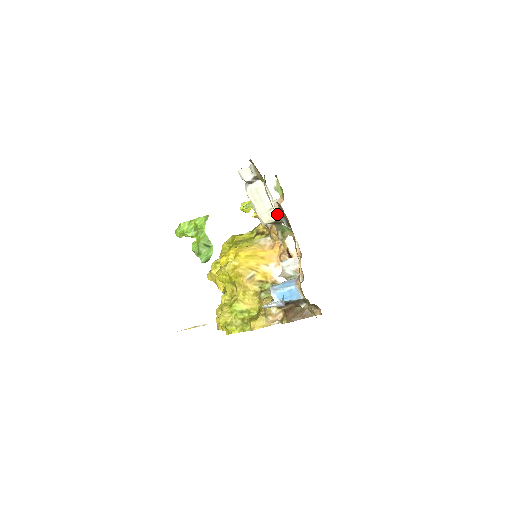
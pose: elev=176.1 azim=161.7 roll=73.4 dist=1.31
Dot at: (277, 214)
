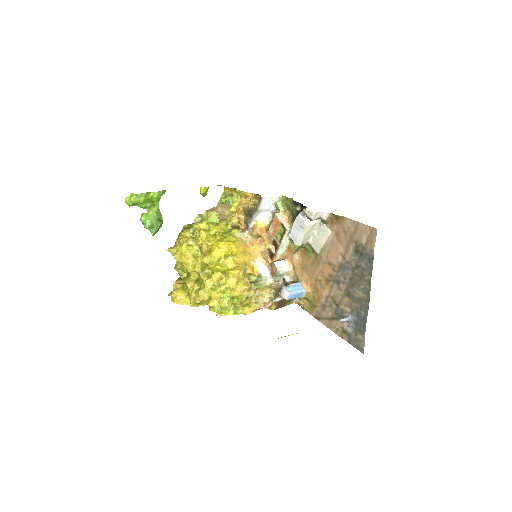
Dot at: (310, 240)
